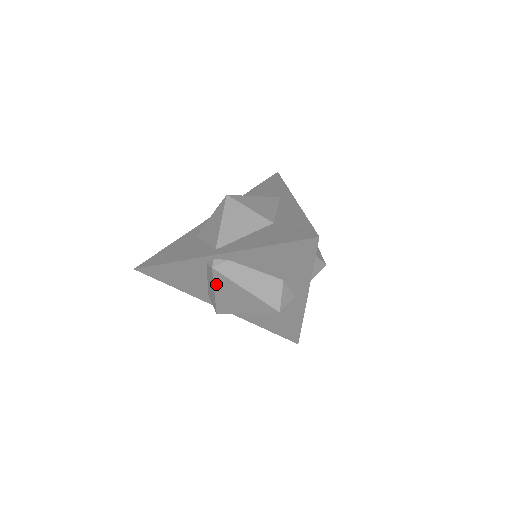
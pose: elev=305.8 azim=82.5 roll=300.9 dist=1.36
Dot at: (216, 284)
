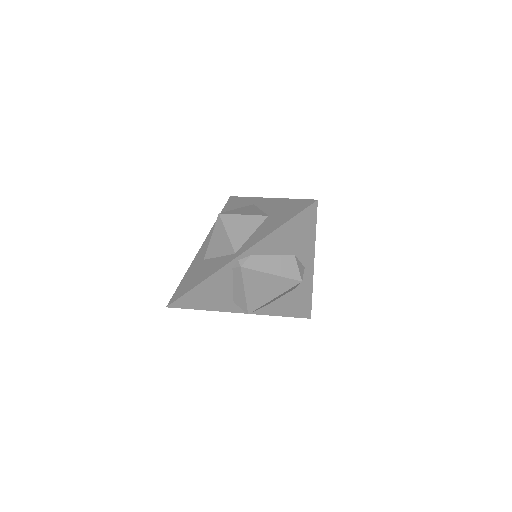
Dot at: (245, 282)
